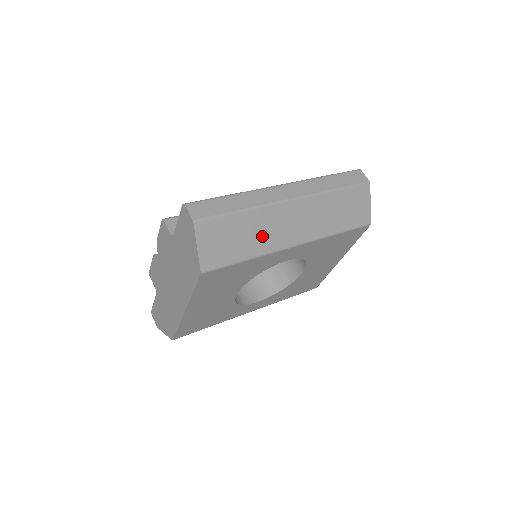
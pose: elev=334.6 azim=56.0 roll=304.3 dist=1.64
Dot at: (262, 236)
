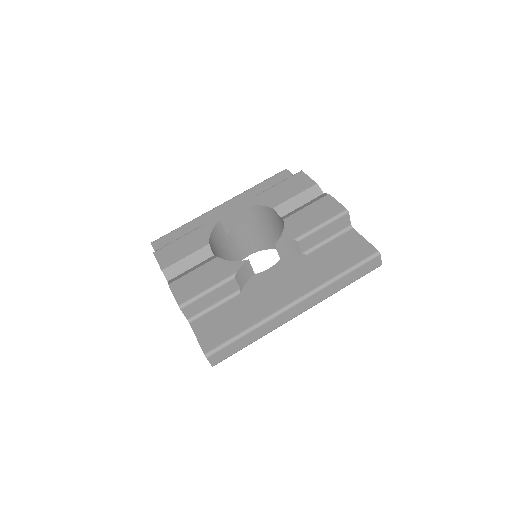
Dot at: occluded
